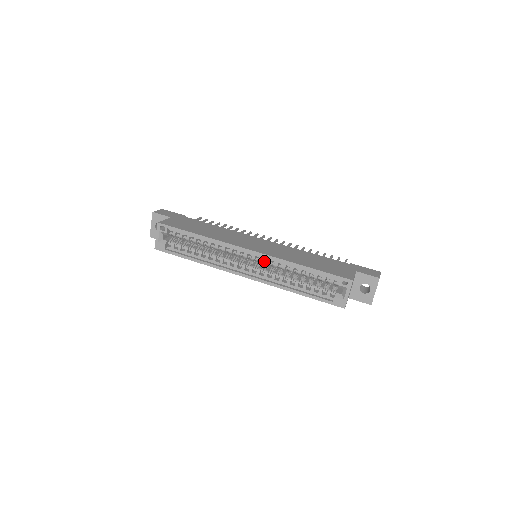
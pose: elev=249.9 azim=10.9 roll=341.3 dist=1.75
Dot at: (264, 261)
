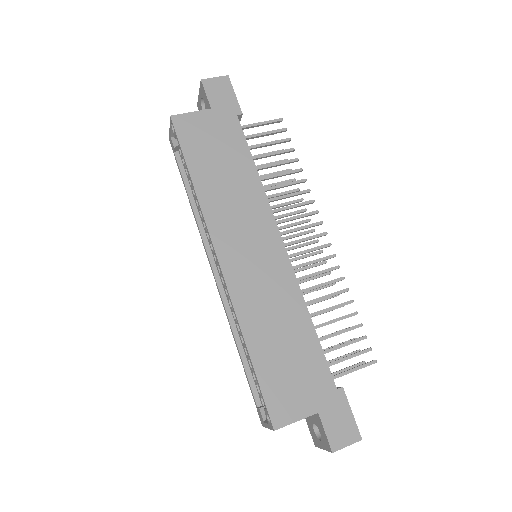
Dot at: occluded
